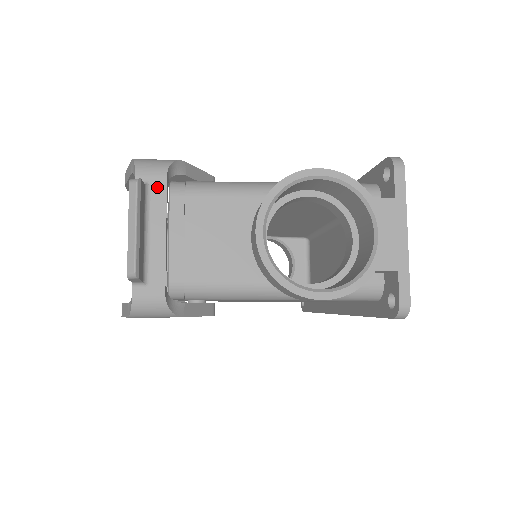
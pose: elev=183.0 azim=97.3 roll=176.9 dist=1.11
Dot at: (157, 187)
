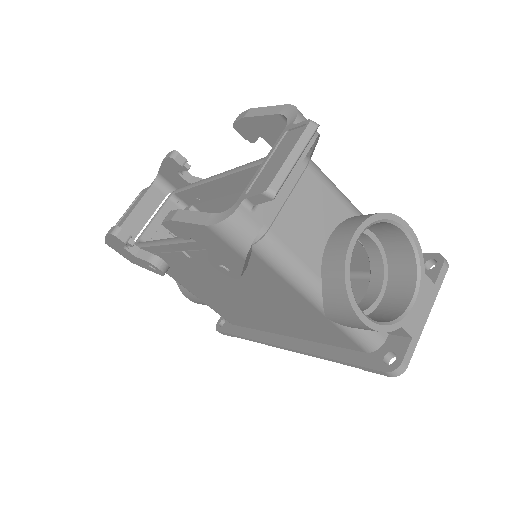
Dot at: occluded
